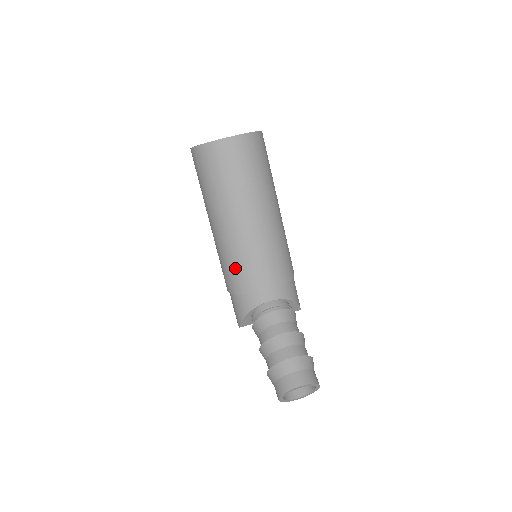
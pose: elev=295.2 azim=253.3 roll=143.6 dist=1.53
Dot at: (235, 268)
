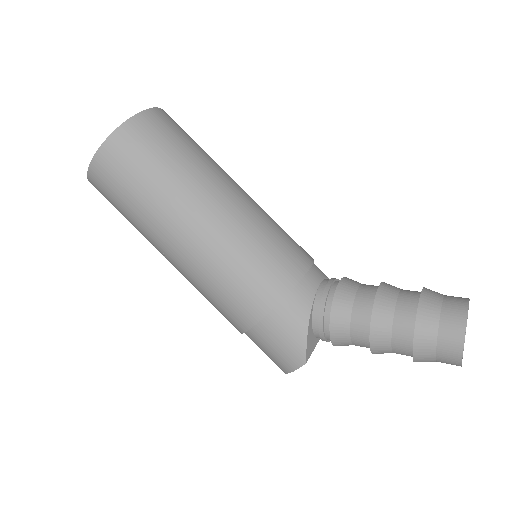
Dot at: (255, 264)
